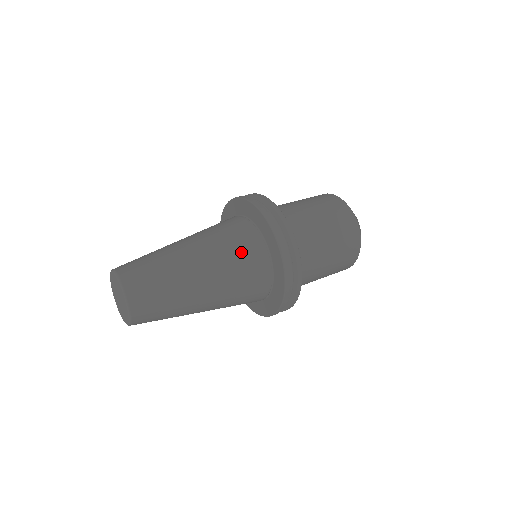
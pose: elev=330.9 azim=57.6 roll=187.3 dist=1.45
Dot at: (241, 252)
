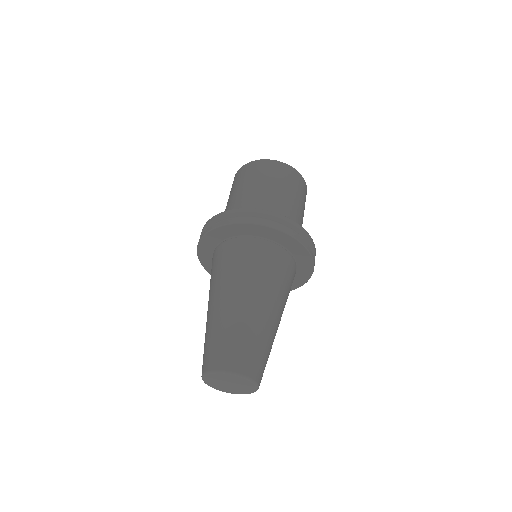
Dot at: (282, 273)
